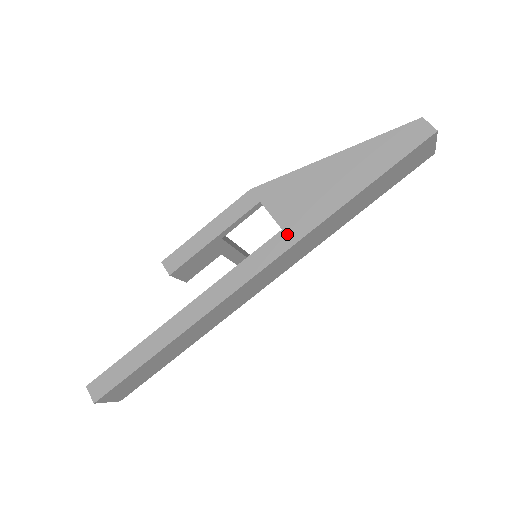
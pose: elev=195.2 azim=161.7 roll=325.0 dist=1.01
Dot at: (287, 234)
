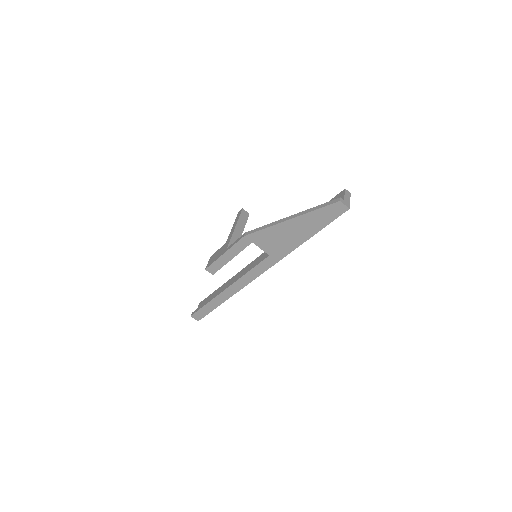
Dot at: (273, 258)
